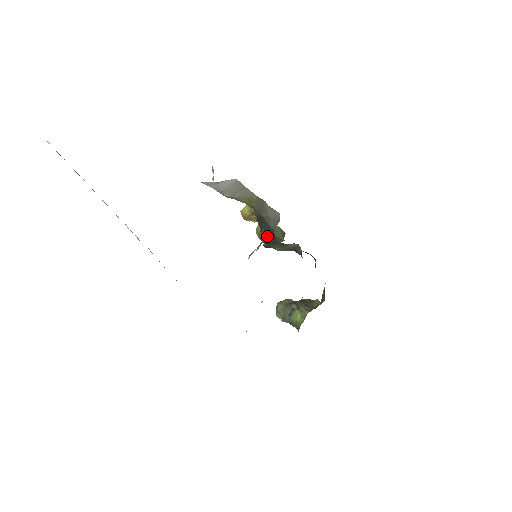
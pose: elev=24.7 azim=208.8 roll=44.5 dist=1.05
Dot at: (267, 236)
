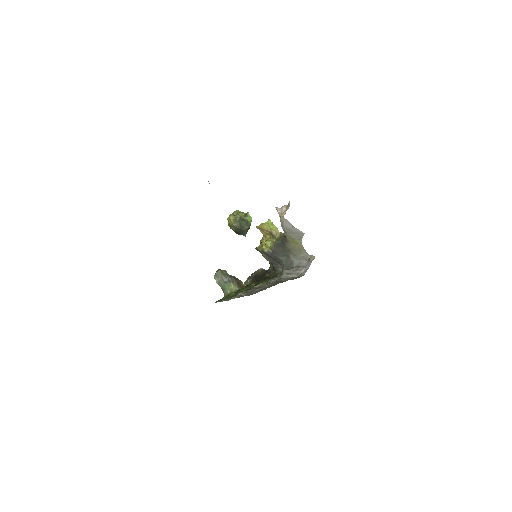
Dot at: (275, 255)
